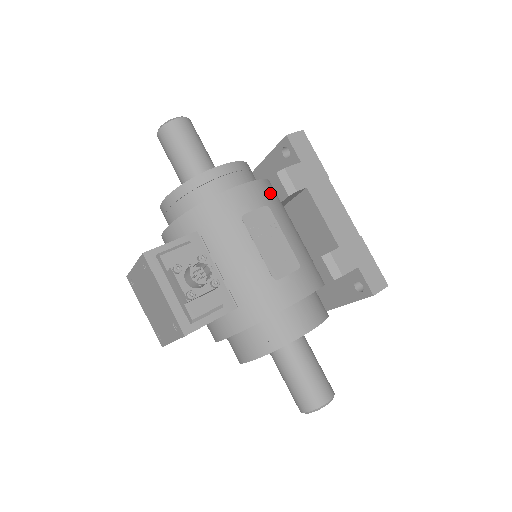
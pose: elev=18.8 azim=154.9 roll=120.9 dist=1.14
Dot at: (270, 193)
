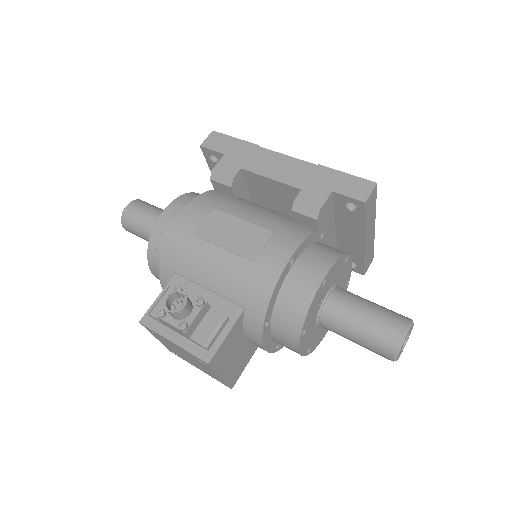
Dot at: (215, 198)
